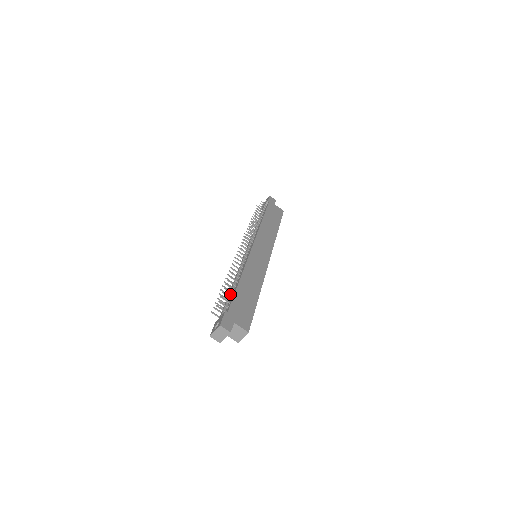
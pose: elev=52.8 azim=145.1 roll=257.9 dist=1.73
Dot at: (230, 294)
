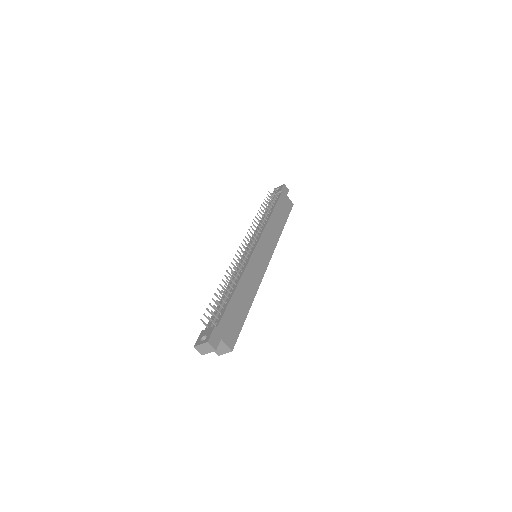
Dot at: (223, 302)
